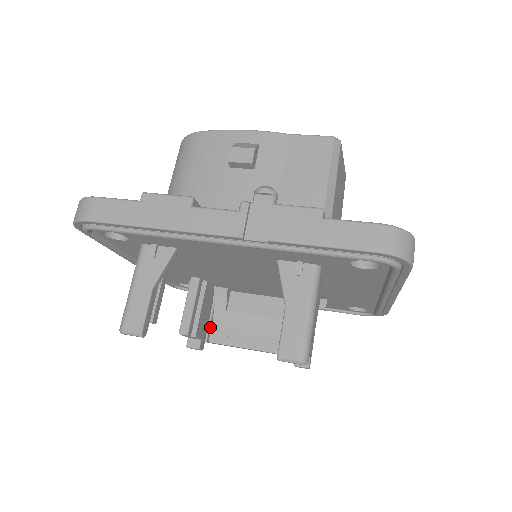
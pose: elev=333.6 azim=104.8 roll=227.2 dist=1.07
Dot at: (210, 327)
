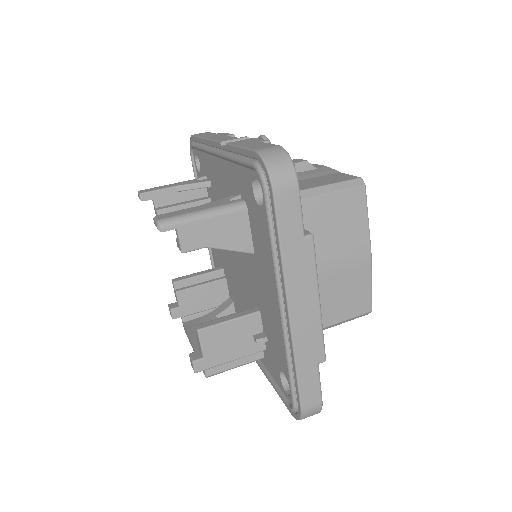
Dot at: (196, 316)
